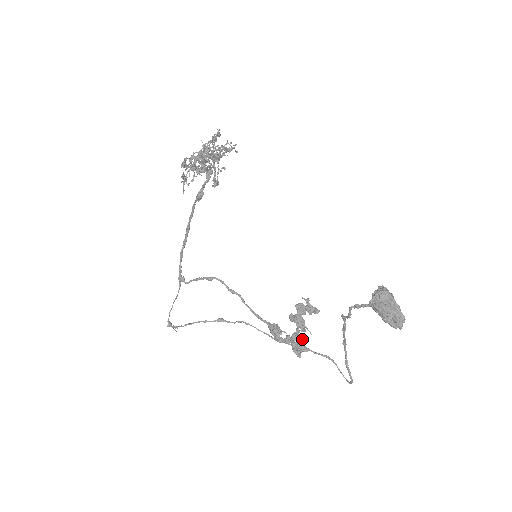
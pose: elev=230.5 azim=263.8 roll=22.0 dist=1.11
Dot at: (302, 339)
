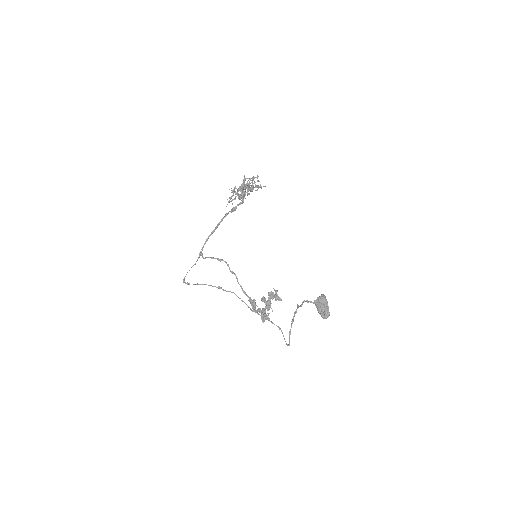
Dot at: occluded
